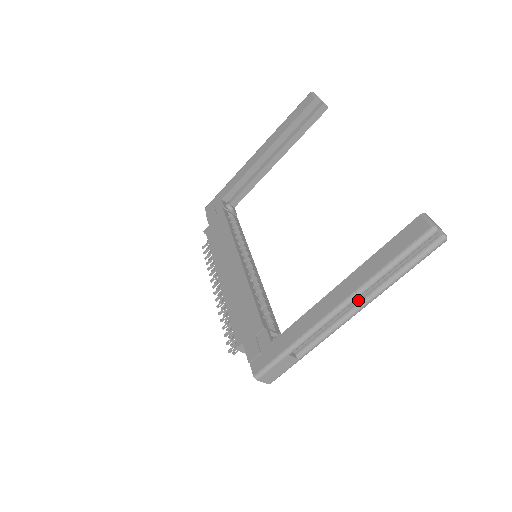
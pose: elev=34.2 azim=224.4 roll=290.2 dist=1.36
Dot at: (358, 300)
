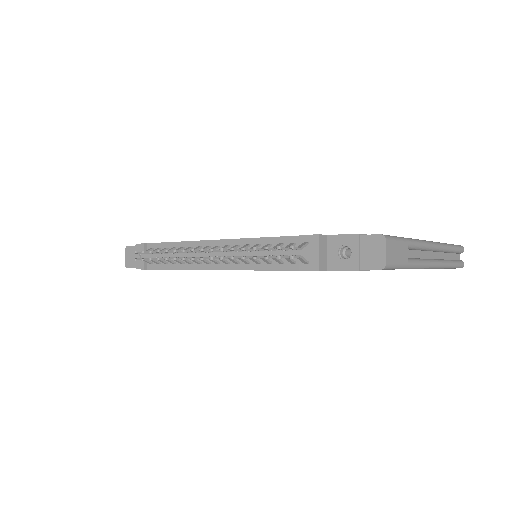
Dot at: (433, 258)
